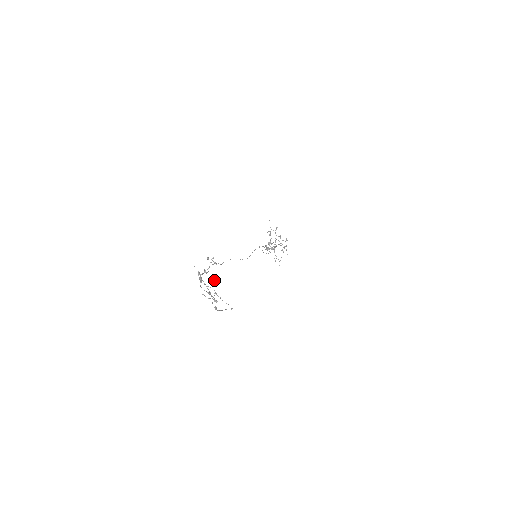
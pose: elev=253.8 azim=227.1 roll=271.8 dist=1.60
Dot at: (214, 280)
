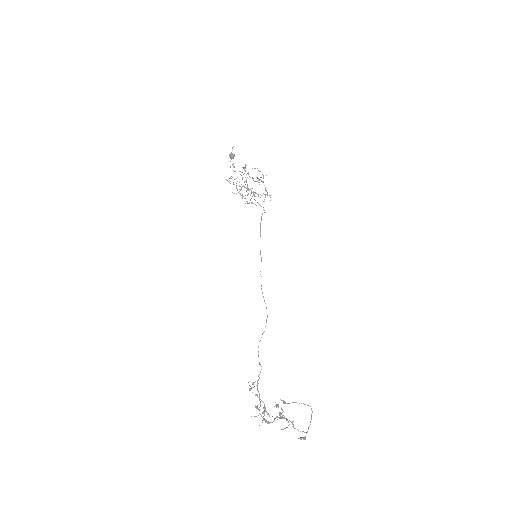
Dot at: (276, 406)
